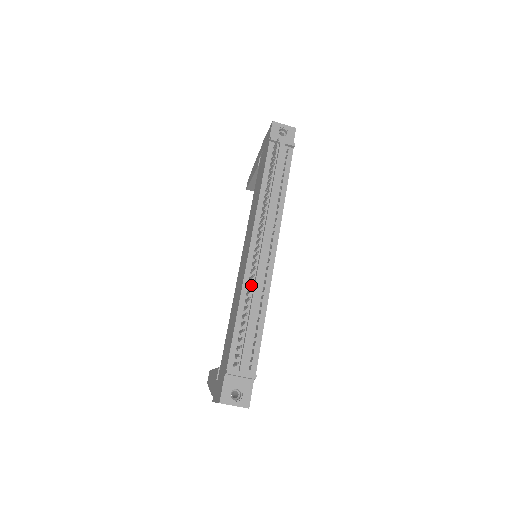
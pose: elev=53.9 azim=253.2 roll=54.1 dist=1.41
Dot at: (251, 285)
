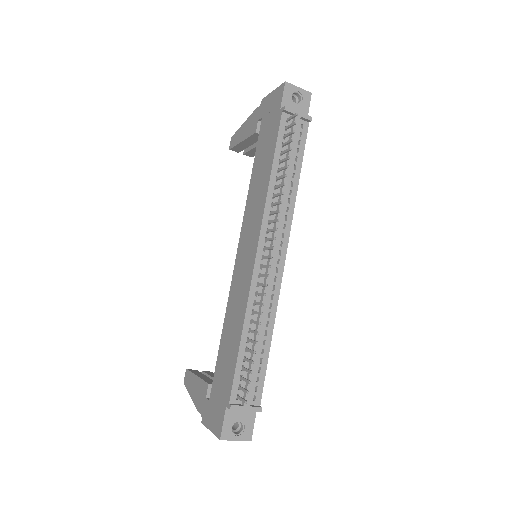
Dot at: (257, 301)
